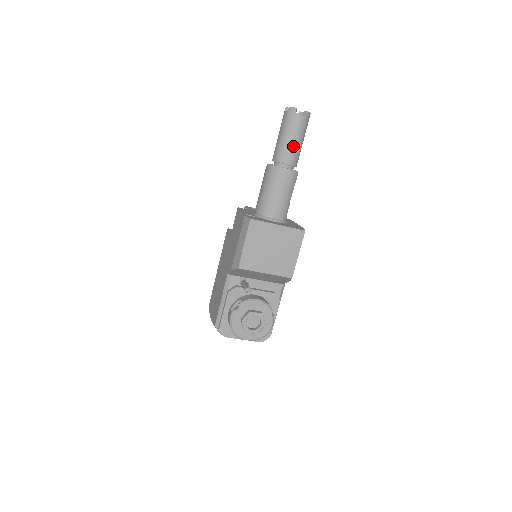
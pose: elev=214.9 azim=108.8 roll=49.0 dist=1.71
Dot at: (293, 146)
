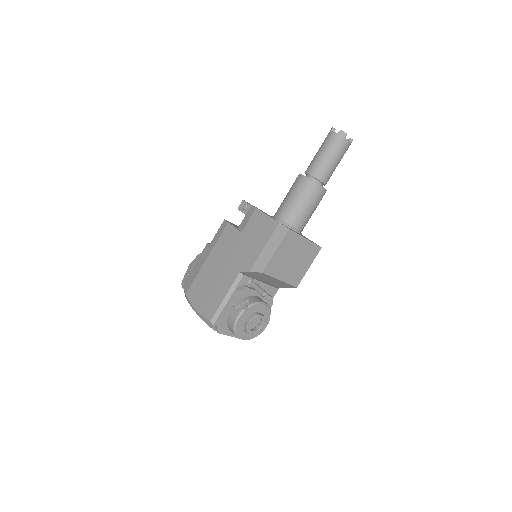
Dot at: (333, 167)
